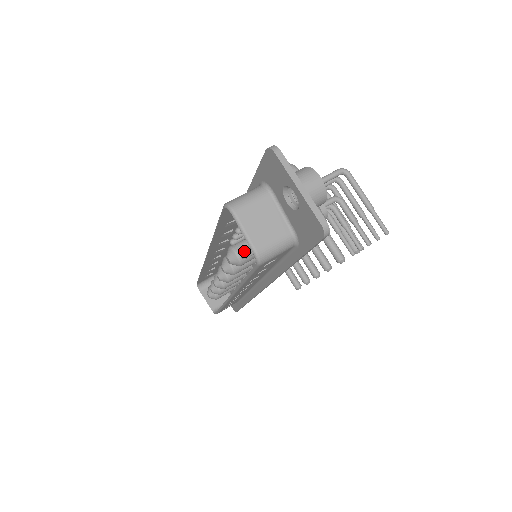
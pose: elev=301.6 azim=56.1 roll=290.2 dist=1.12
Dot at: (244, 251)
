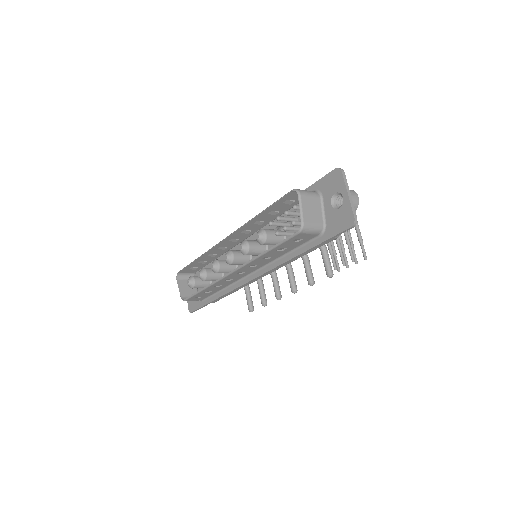
Dot at: (283, 227)
